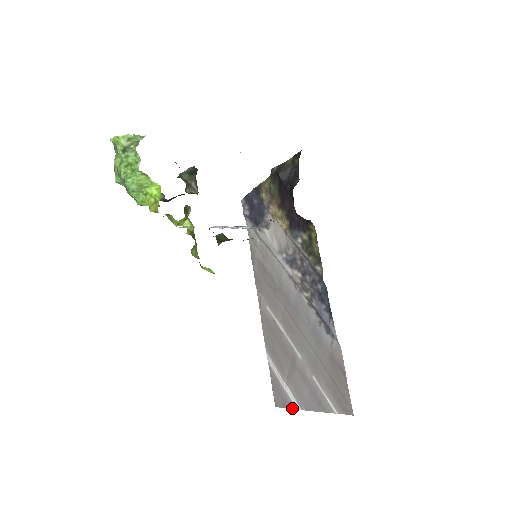
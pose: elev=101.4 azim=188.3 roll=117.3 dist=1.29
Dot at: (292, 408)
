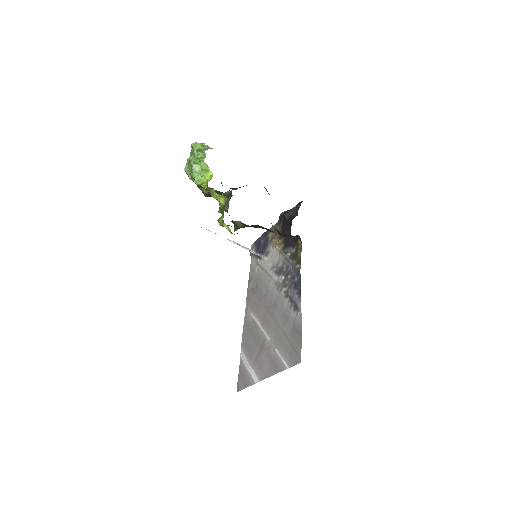
Dot at: (252, 384)
